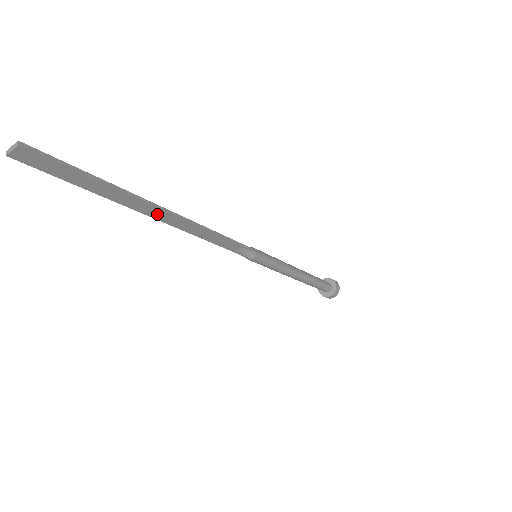
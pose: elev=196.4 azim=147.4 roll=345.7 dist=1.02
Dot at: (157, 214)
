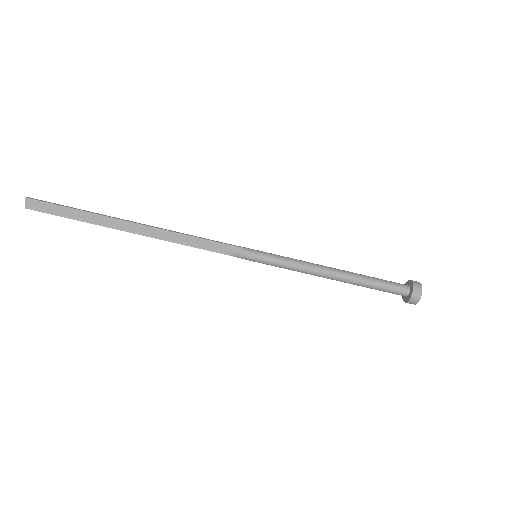
Dot at: (130, 228)
